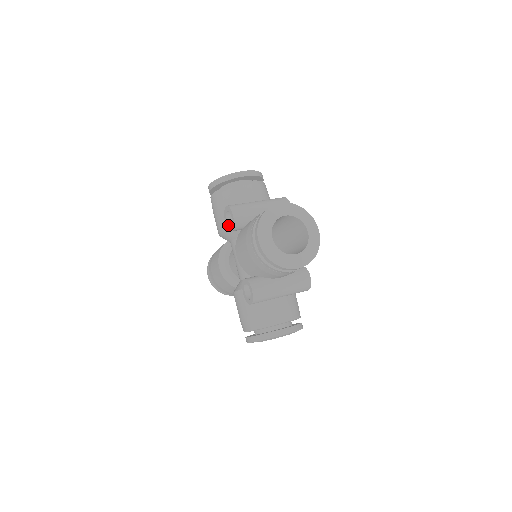
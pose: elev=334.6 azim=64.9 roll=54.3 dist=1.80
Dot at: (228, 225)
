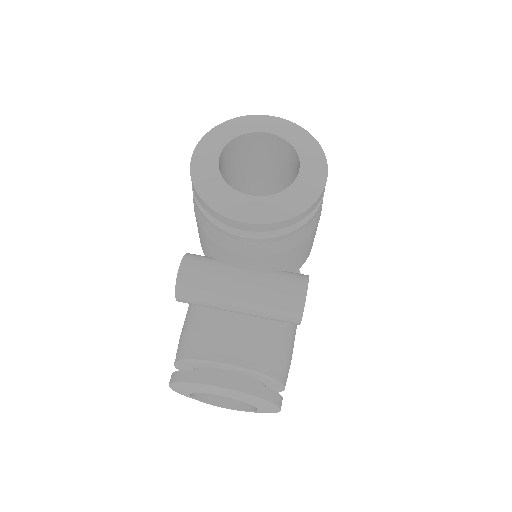
Dot at: occluded
